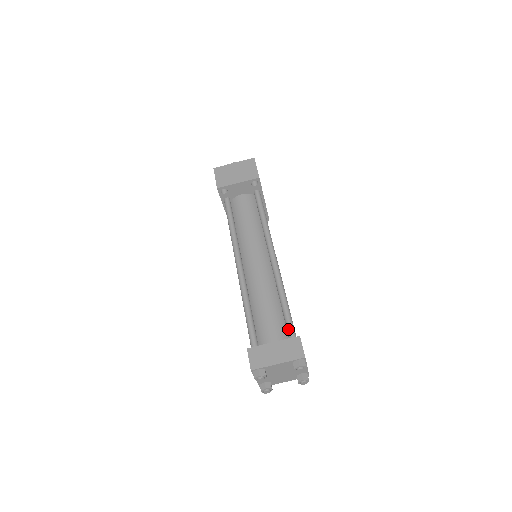
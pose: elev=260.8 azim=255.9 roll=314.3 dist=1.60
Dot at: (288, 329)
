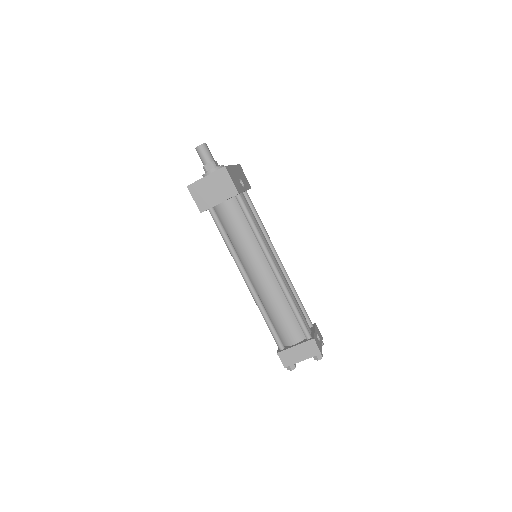
Dot at: (303, 332)
